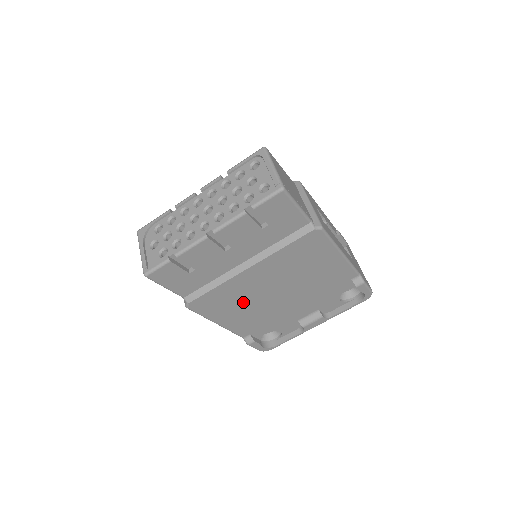
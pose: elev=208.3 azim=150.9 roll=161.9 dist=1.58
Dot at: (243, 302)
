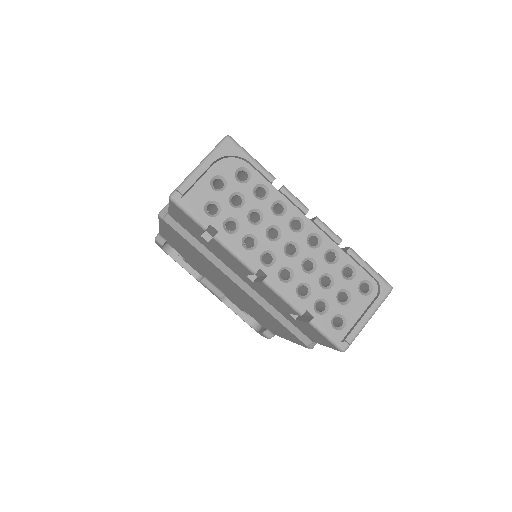
Dot at: (197, 257)
